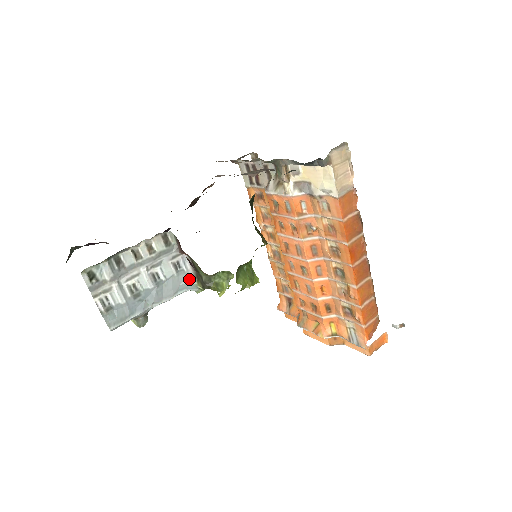
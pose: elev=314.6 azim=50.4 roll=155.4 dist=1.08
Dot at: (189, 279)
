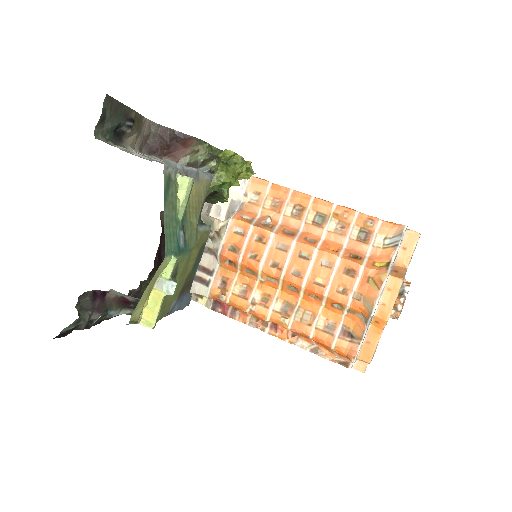
Dot at: (198, 169)
